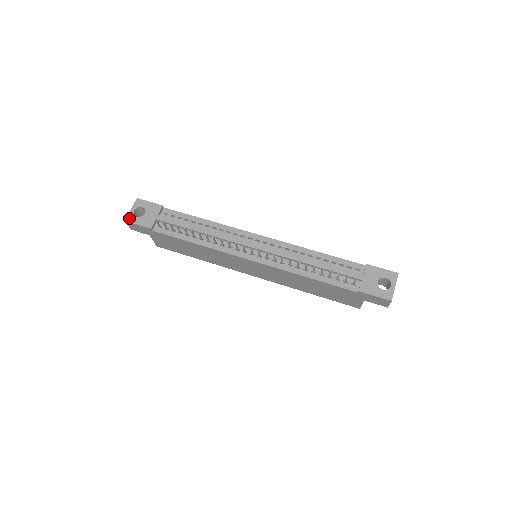
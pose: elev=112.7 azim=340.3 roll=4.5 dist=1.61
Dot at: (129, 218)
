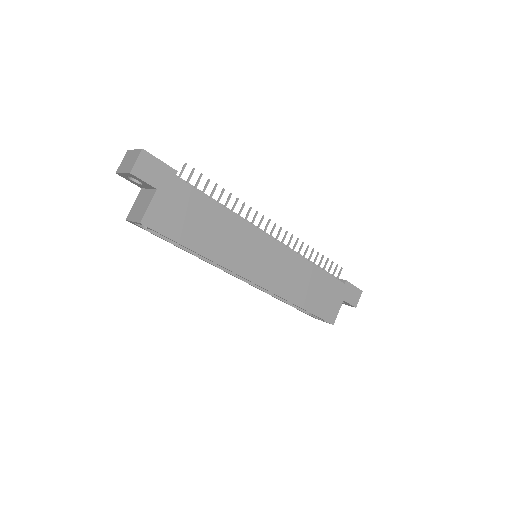
Dot at: (144, 151)
